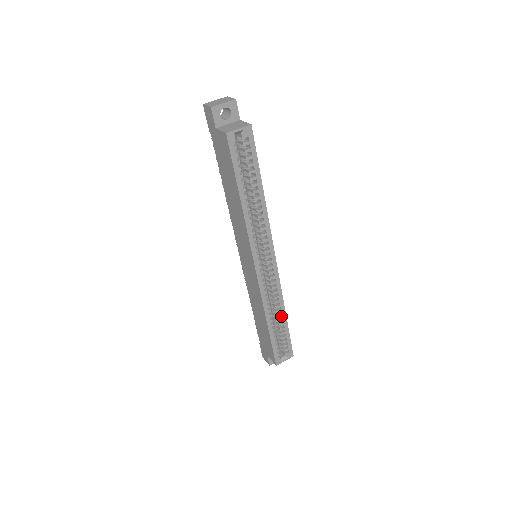
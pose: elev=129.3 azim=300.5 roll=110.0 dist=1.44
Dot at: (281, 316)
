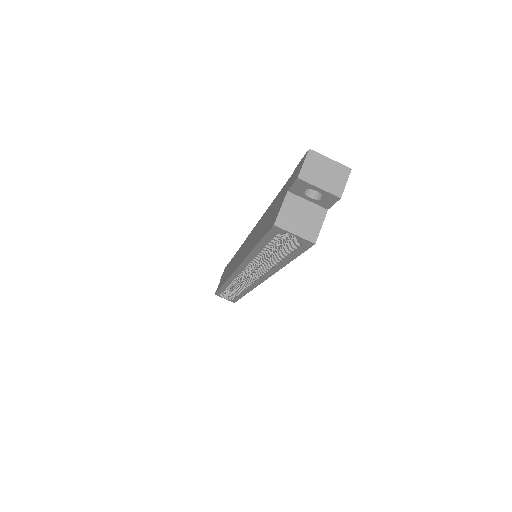
Dot at: (239, 293)
